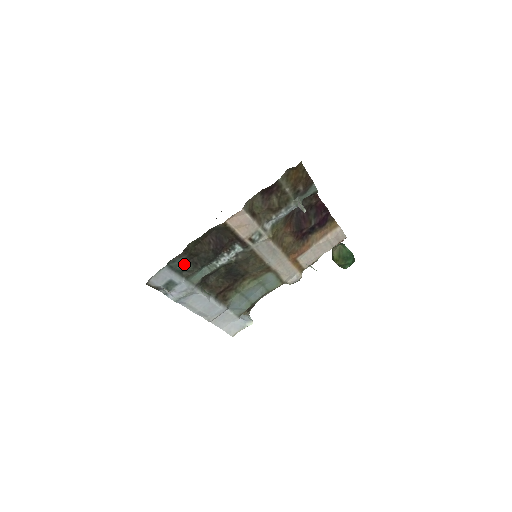
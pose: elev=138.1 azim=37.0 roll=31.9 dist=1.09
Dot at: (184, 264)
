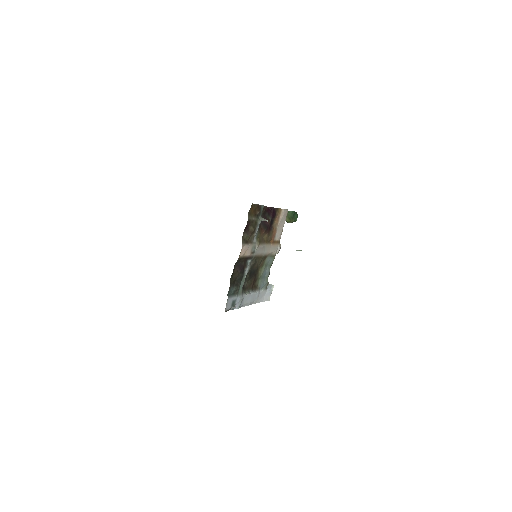
Dot at: (233, 289)
